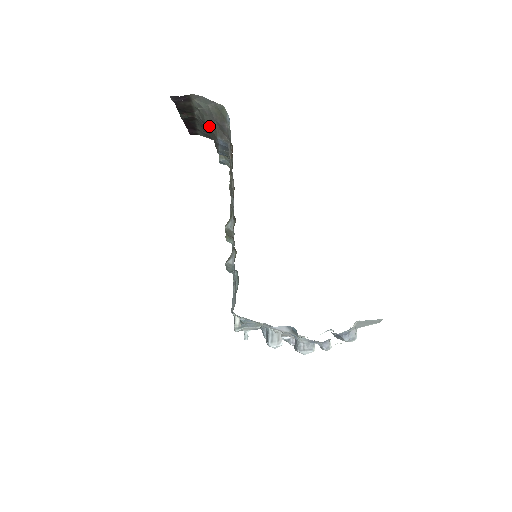
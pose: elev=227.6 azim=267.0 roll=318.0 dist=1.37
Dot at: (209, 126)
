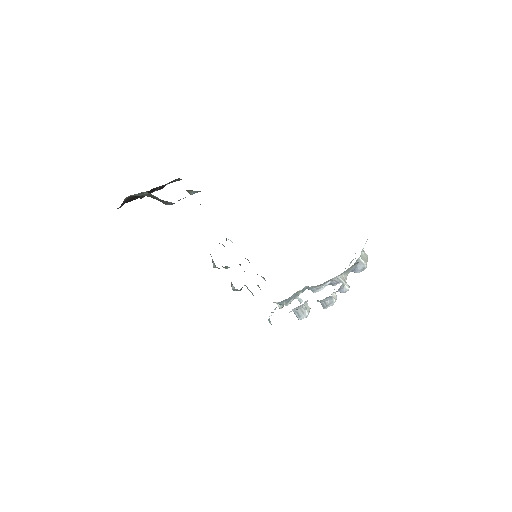
Dot at: occluded
